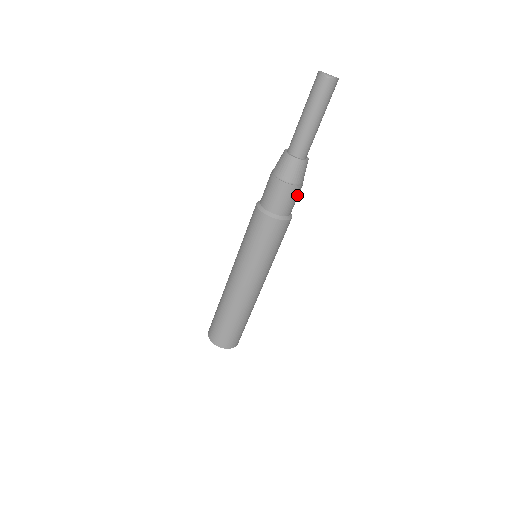
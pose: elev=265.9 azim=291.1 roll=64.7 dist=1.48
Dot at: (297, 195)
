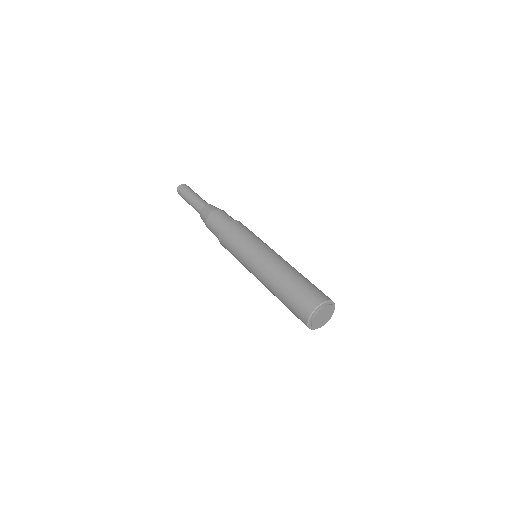
Dot at: occluded
